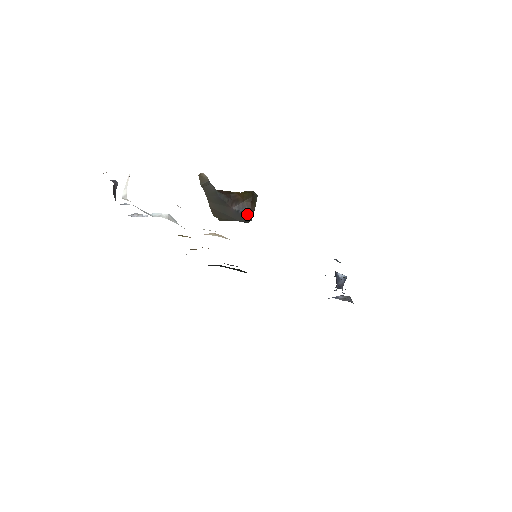
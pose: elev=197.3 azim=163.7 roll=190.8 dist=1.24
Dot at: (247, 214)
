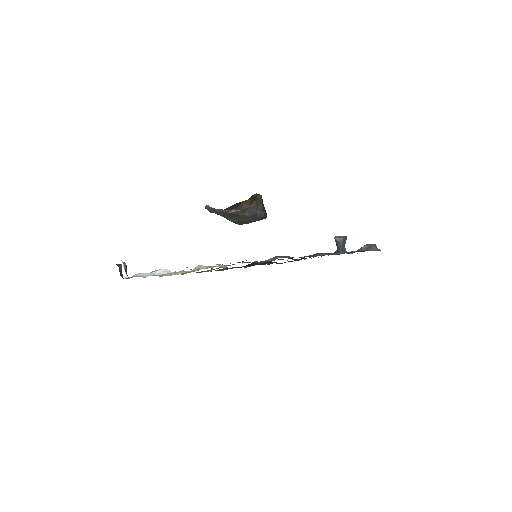
Dot at: (258, 214)
